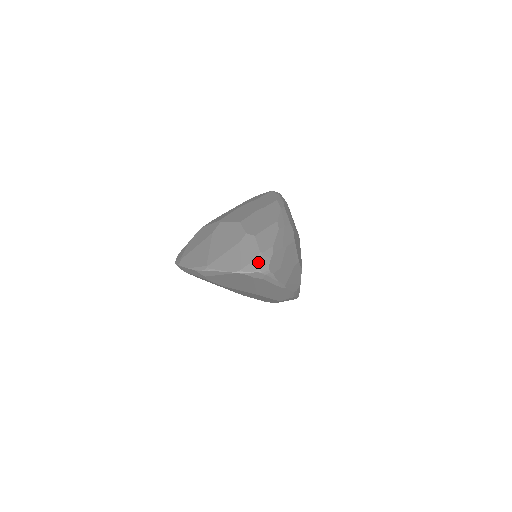
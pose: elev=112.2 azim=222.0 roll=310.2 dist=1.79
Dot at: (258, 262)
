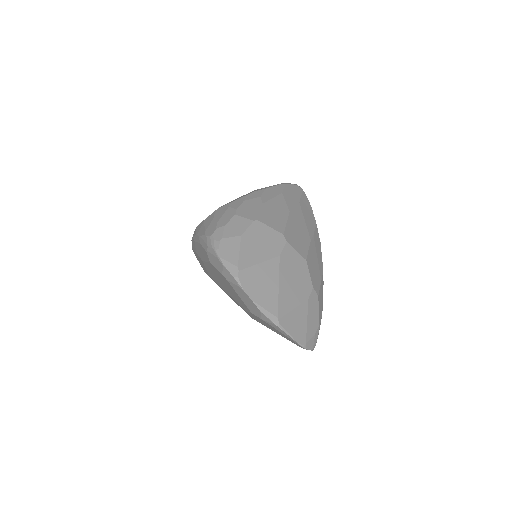
Dot at: (316, 338)
